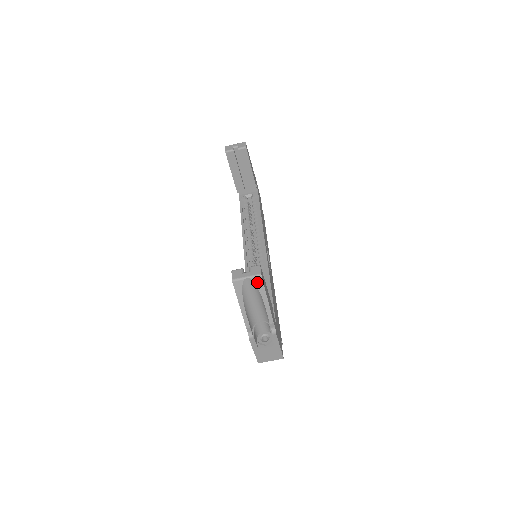
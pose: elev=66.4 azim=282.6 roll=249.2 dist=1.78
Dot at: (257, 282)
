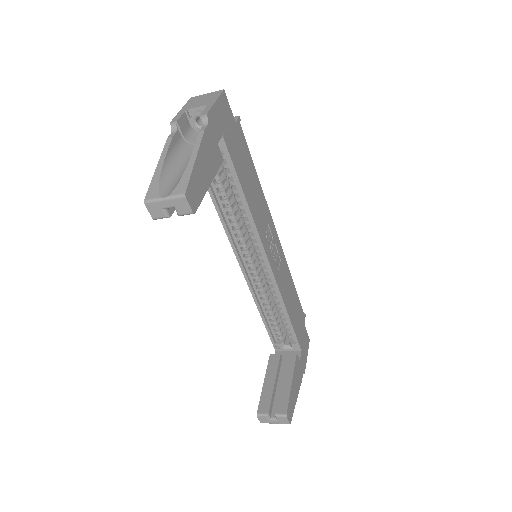
Dot at: occluded
